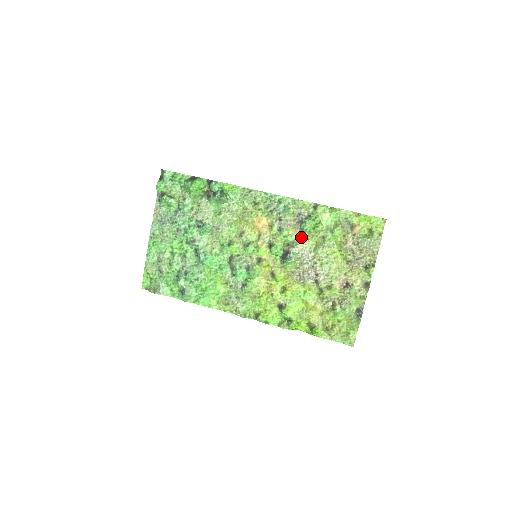
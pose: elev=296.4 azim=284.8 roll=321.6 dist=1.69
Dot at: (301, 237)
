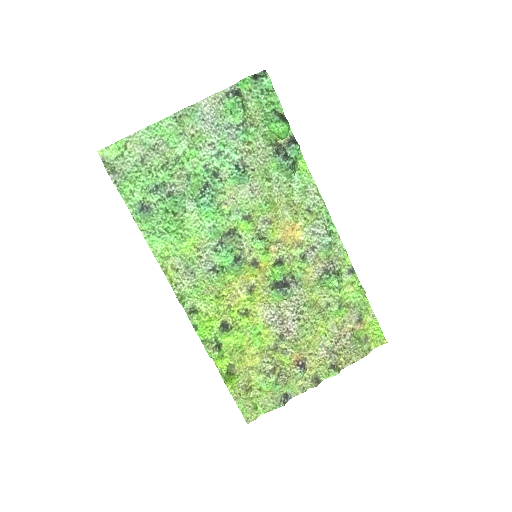
Dot at: (311, 283)
